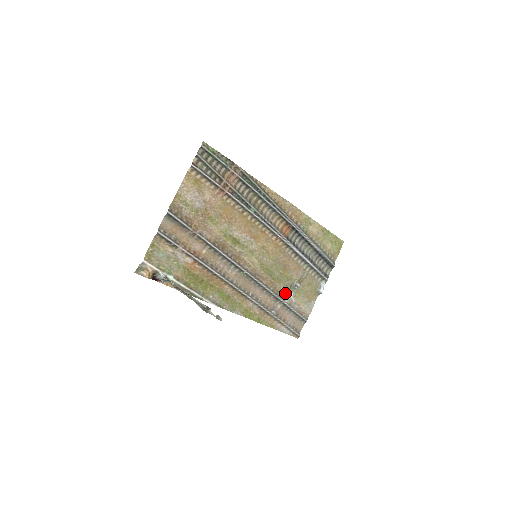
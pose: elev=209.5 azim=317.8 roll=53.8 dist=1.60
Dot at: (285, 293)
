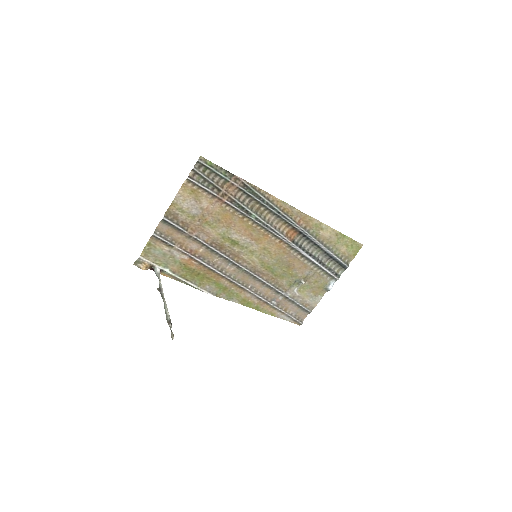
Dot at: (288, 287)
